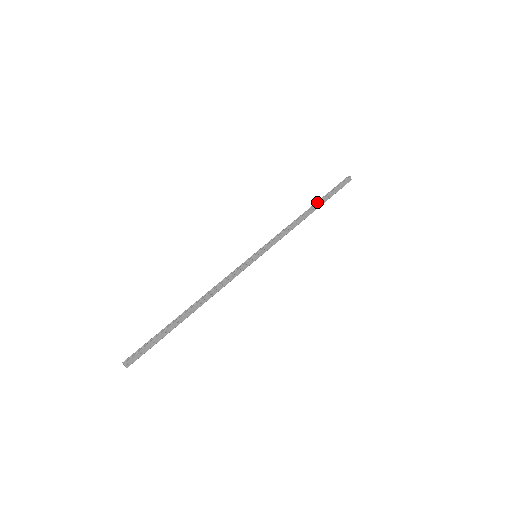
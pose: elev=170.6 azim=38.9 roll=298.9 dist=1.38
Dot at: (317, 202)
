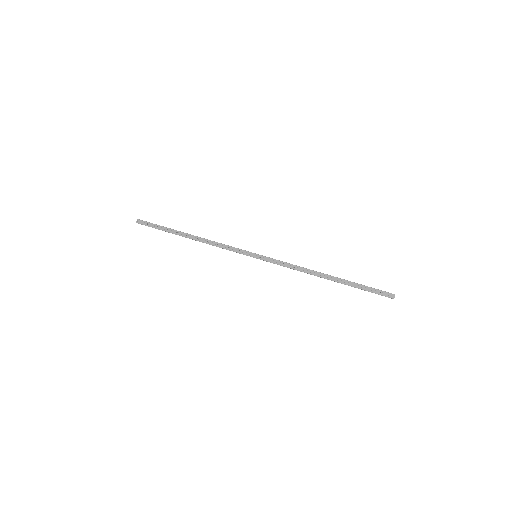
Dot at: (341, 279)
